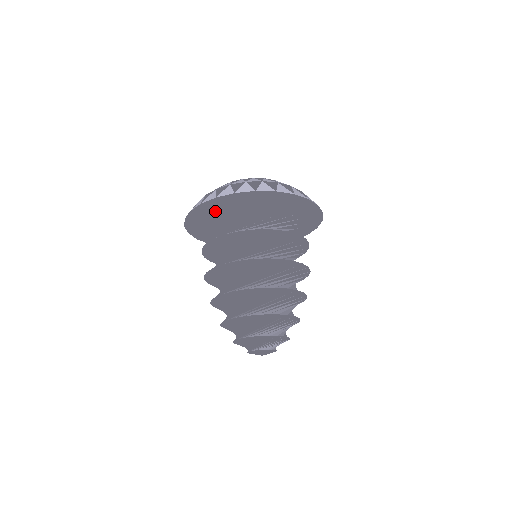
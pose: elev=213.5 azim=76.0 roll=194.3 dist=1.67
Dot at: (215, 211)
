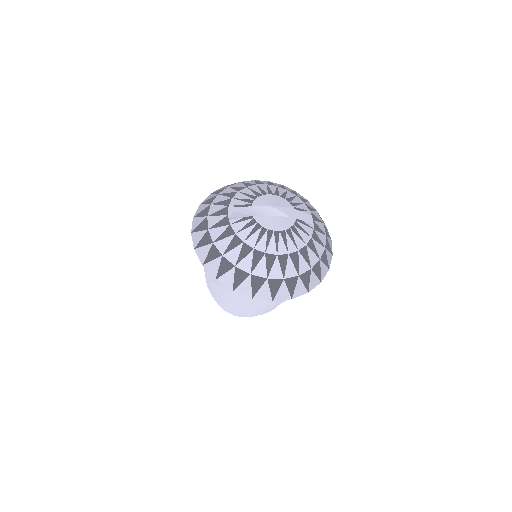
Dot at: occluded
